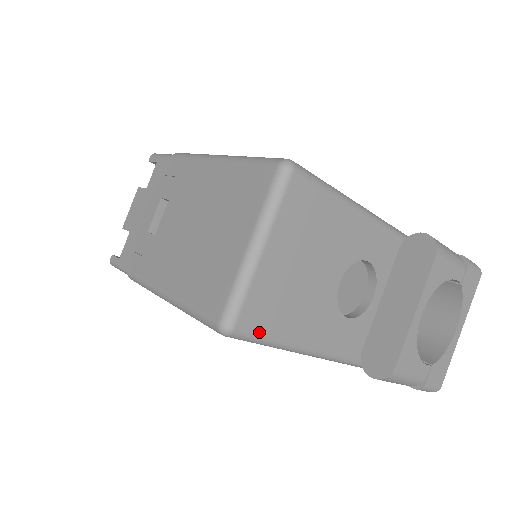
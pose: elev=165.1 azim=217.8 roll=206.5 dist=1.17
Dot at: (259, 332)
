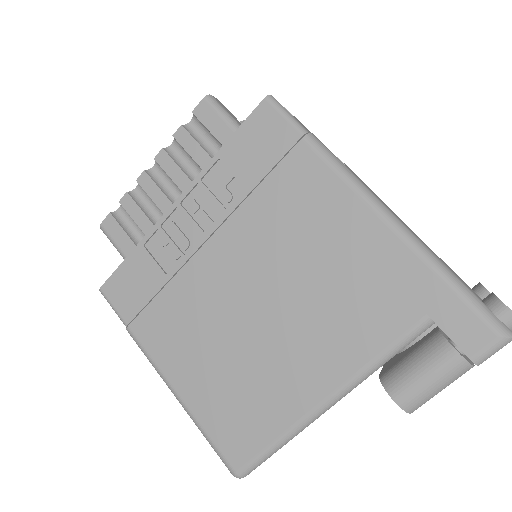
Dot at: occluded
